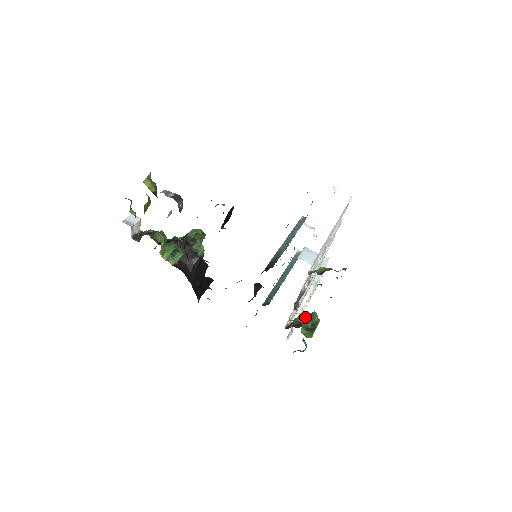
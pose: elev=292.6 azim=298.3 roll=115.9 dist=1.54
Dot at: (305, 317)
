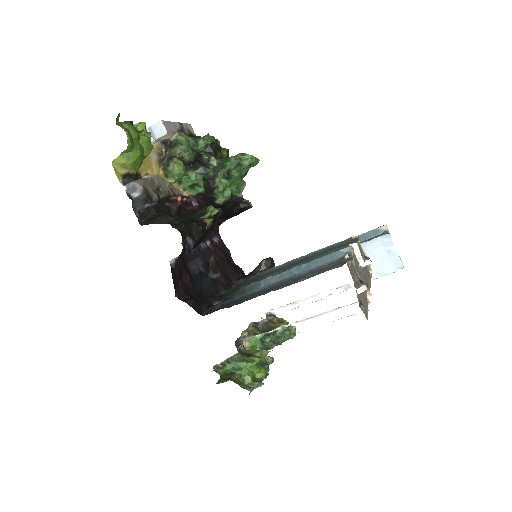
Dot at: occluded
